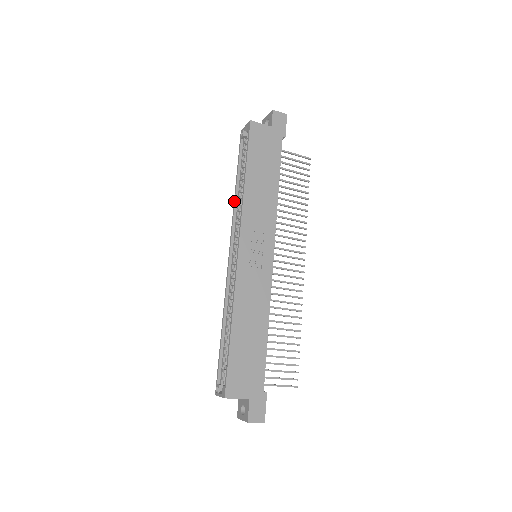
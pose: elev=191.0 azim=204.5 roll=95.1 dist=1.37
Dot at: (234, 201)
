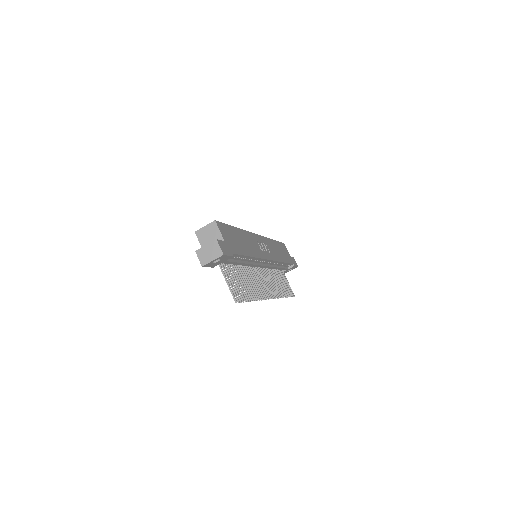
Dot at: occluded
